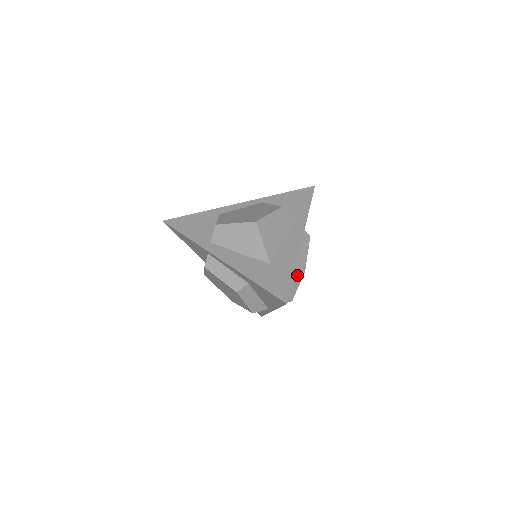
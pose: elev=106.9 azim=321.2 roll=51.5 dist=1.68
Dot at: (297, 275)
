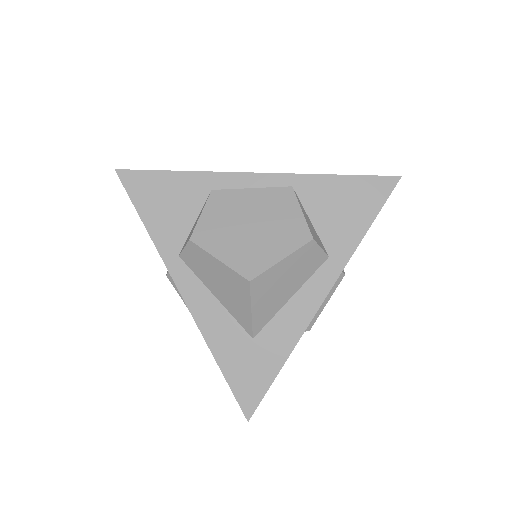
Dot at: occluded
